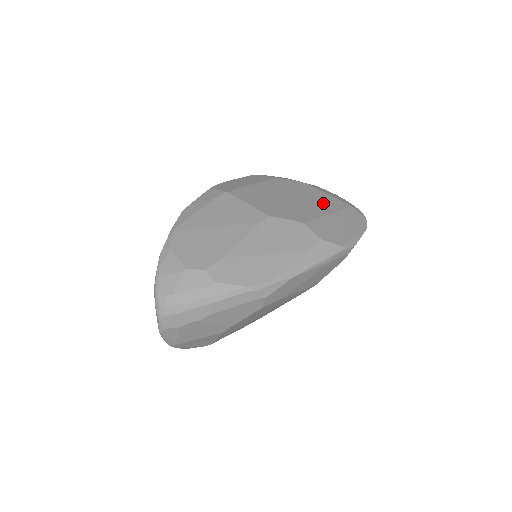
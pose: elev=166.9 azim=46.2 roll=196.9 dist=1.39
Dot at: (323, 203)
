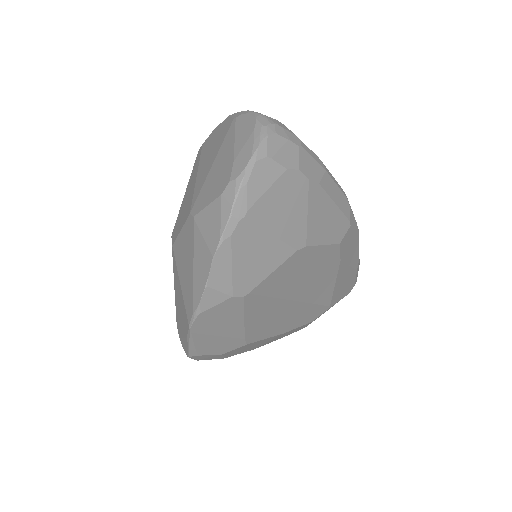
Dot at: occluded
